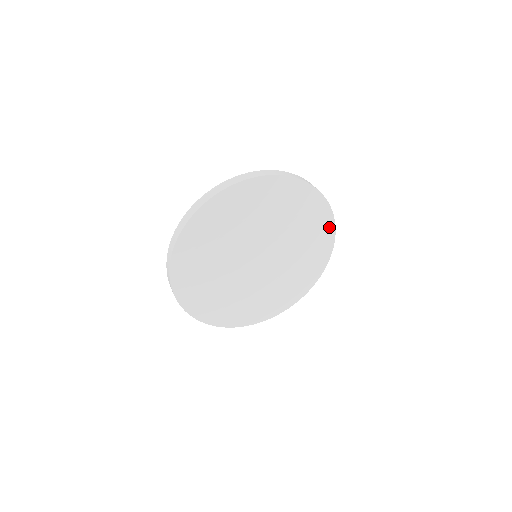
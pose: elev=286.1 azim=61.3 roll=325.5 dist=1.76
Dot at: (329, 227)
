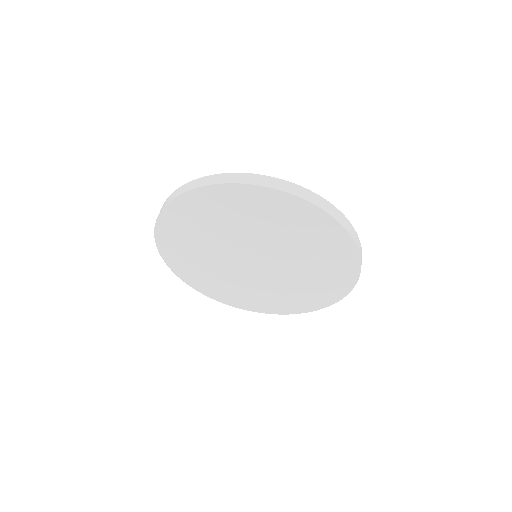
Dot at: (349, 279)
